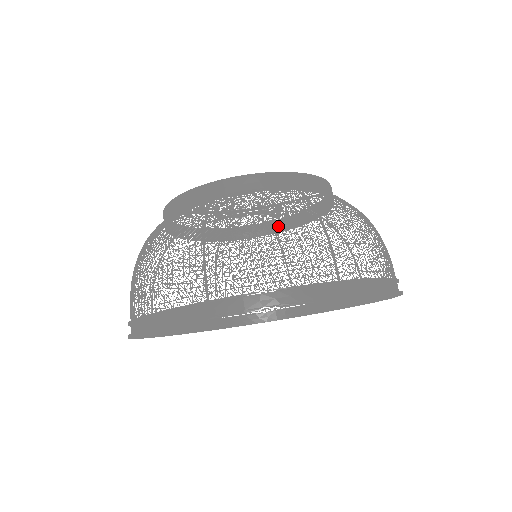
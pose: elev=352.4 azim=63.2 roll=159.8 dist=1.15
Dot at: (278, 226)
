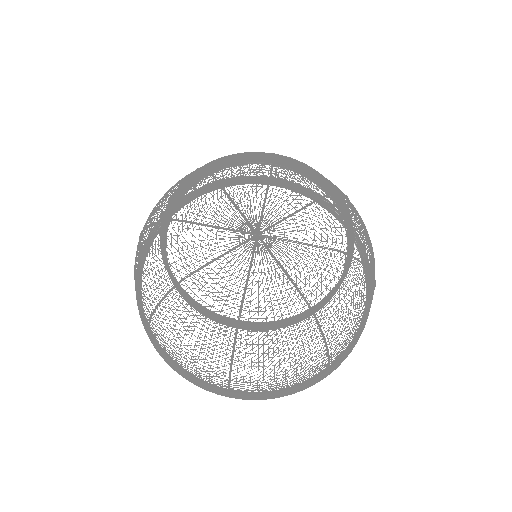
Dot at: occluded
